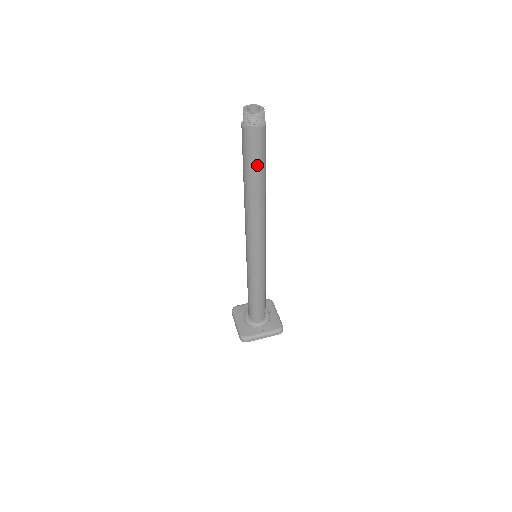
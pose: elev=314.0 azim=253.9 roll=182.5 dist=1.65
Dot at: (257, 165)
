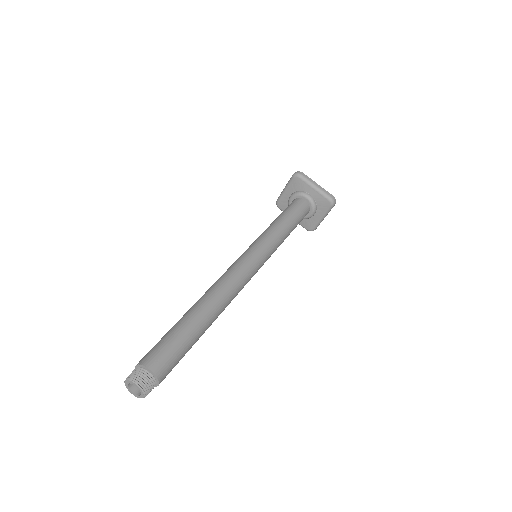
Dot at: occluded
